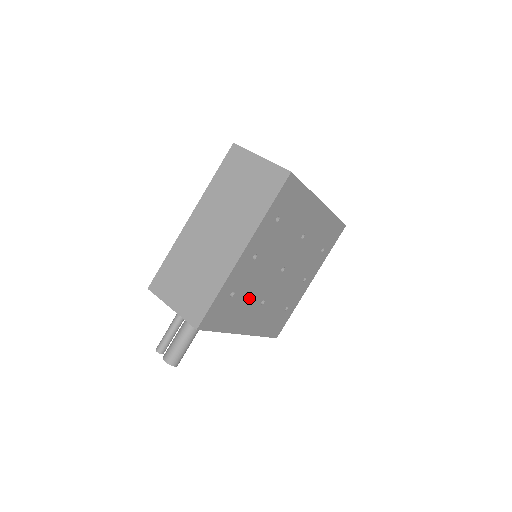
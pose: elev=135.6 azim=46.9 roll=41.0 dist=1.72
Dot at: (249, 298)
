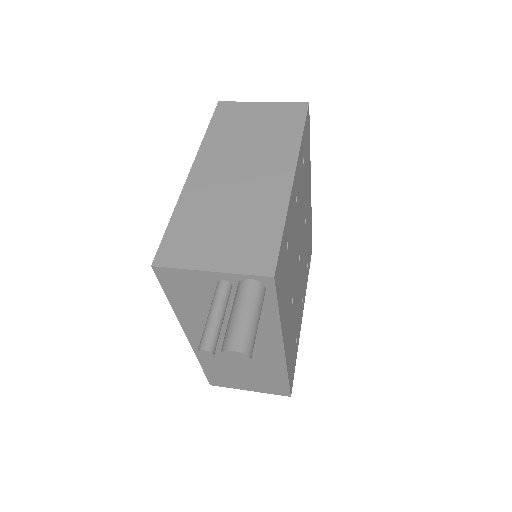
Dot at: (290, 276)
